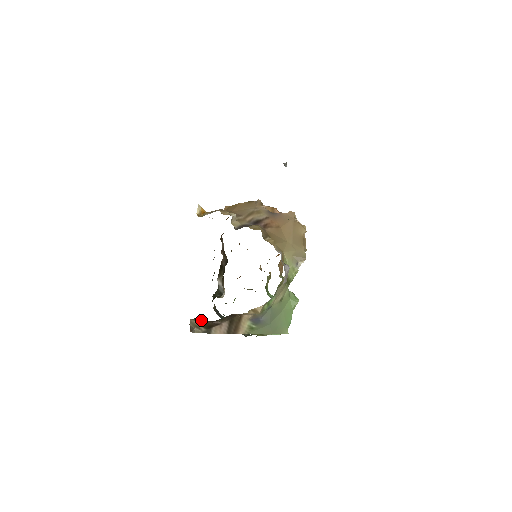
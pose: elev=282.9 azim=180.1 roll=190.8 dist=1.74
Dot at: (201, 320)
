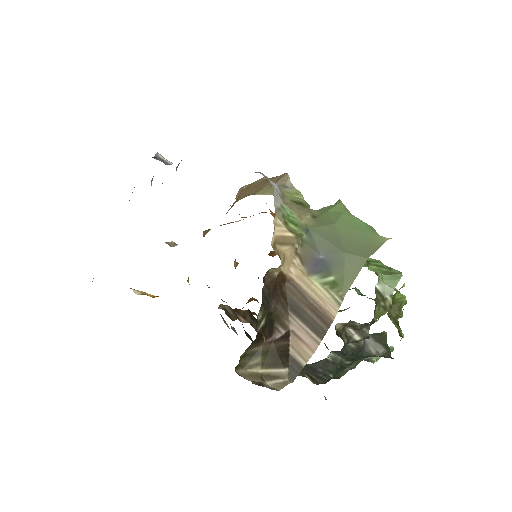
Dot at: (253, 355)
